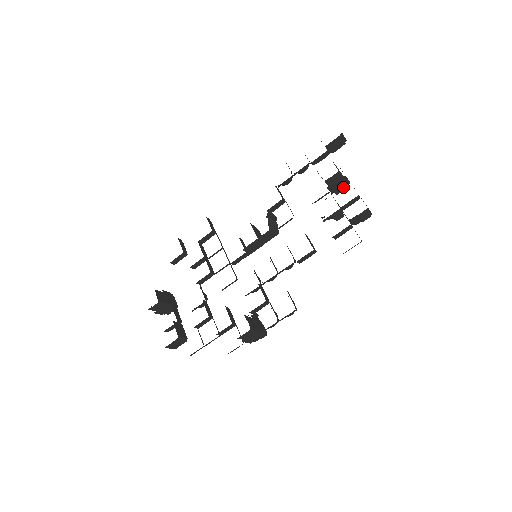
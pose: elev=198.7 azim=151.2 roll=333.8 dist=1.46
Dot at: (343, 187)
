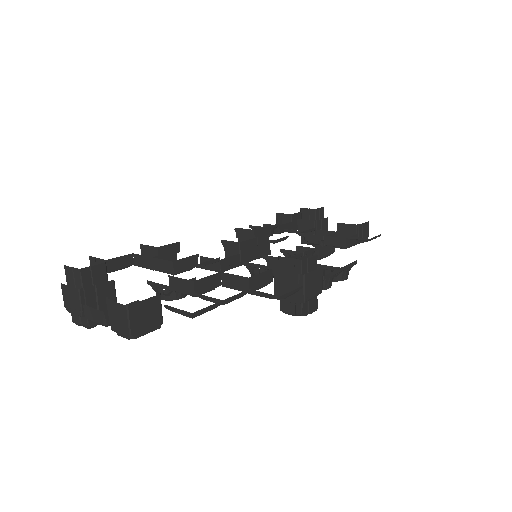
Dot at: occluded
